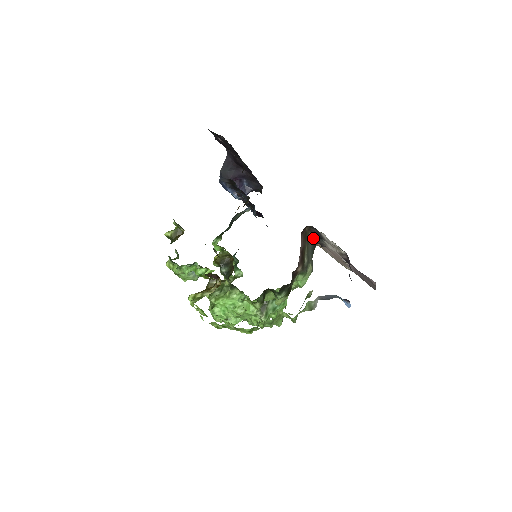
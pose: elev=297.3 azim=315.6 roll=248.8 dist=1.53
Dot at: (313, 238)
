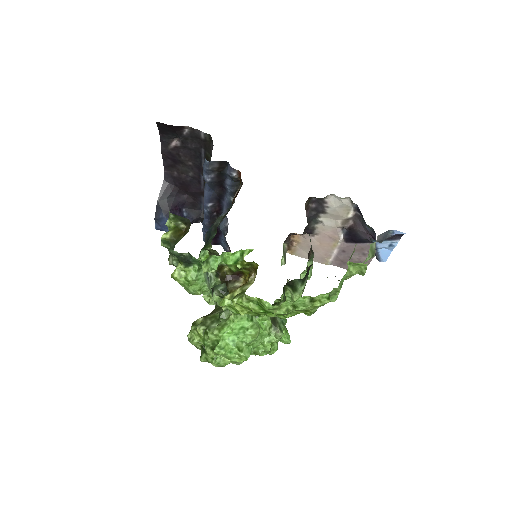
Dot at: (307, 220)
